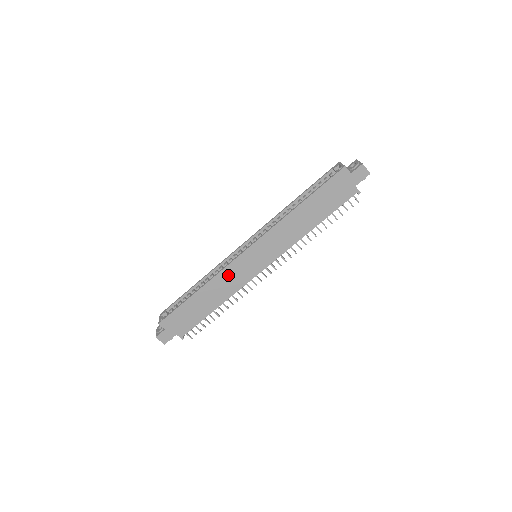
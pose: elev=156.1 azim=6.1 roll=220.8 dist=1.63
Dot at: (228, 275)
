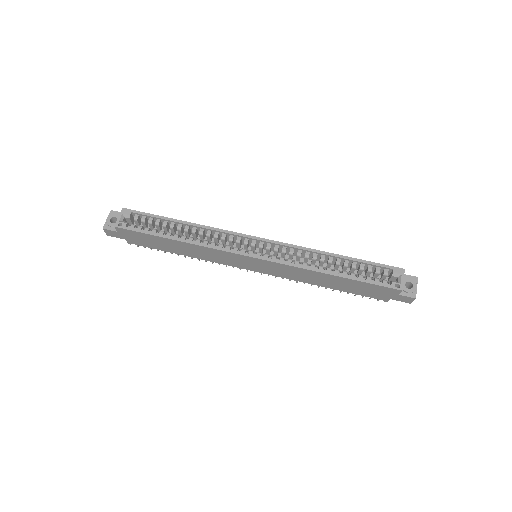
Dot at: (217, 253)
